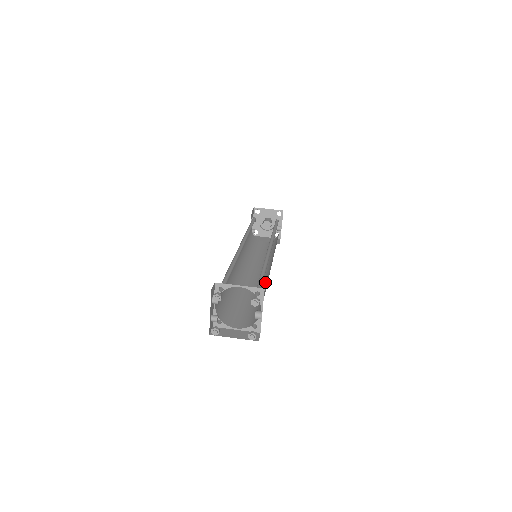
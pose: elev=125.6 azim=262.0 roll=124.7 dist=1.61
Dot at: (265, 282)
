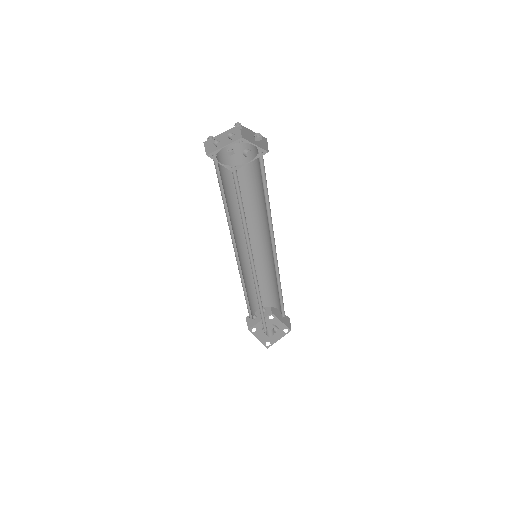
Dot at: occluded
